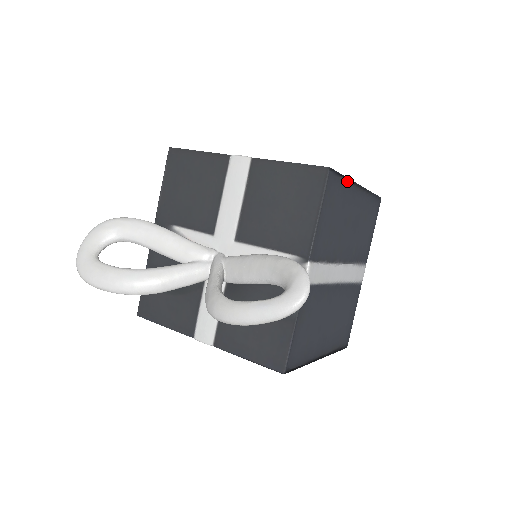
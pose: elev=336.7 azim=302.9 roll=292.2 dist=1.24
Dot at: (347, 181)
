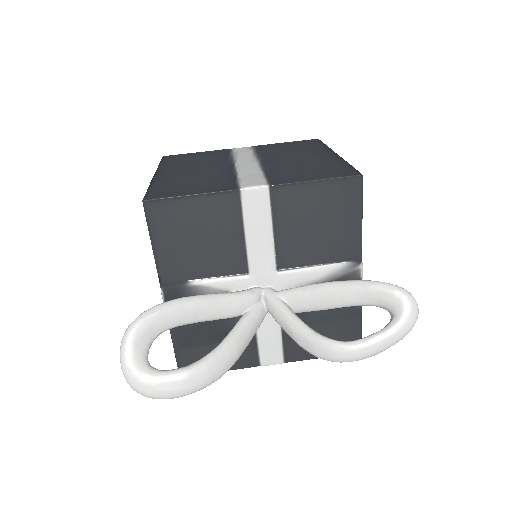
Dot at: occluded
